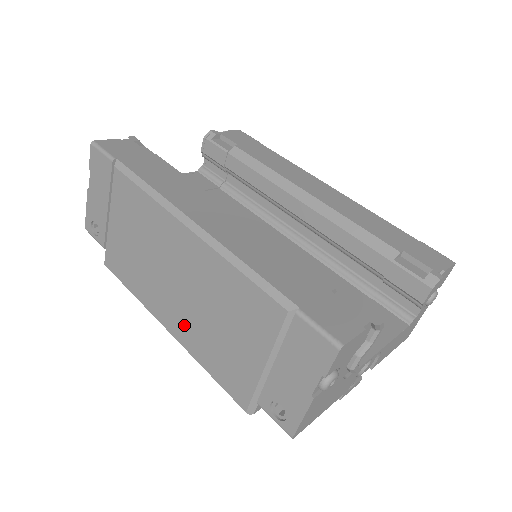
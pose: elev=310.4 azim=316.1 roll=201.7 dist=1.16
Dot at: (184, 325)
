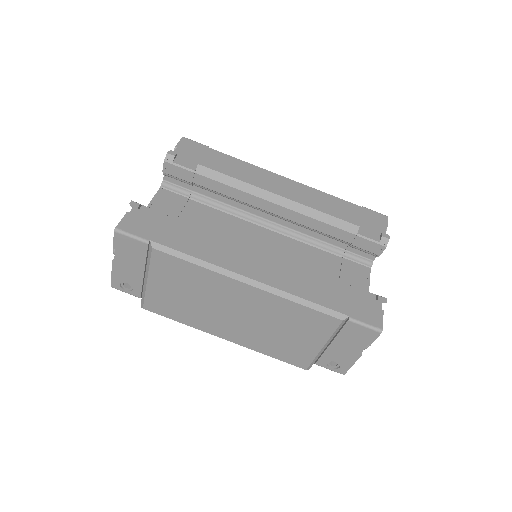
Dot at: (245, 336)
